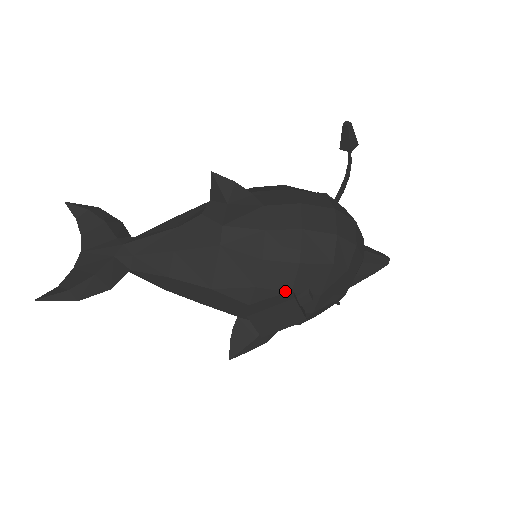
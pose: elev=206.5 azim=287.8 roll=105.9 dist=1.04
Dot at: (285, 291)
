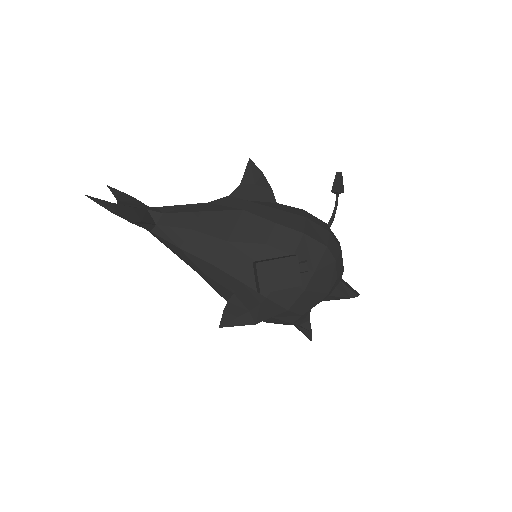
Dot at: (289, 253)
